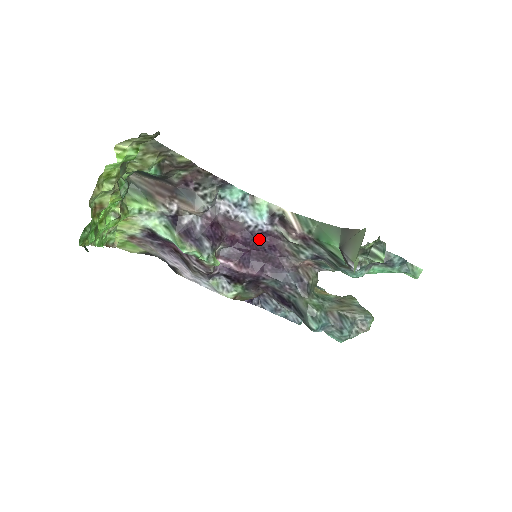
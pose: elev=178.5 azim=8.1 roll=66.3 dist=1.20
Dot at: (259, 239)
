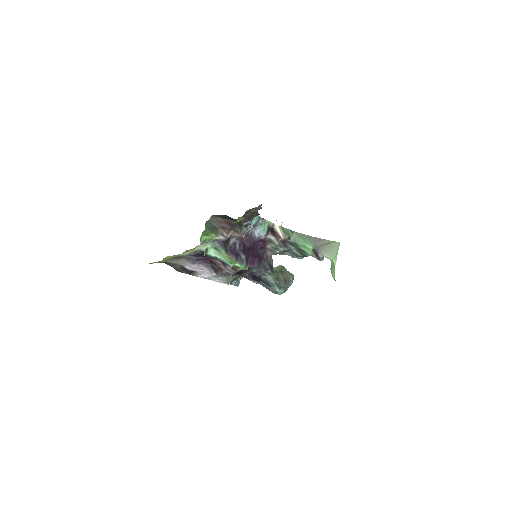
Dot at: (257, 244)
